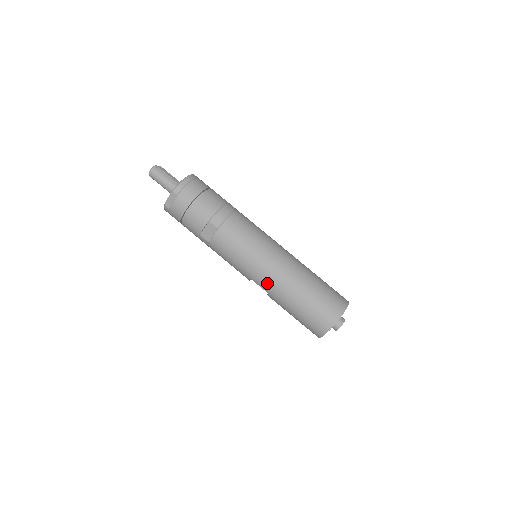
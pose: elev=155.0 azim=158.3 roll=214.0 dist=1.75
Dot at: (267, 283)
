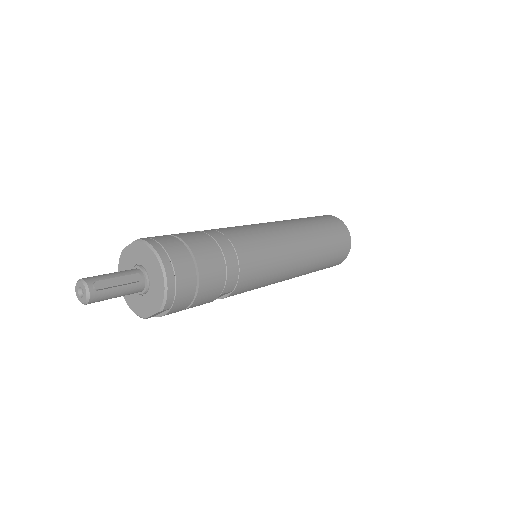
Dot at: occluded
